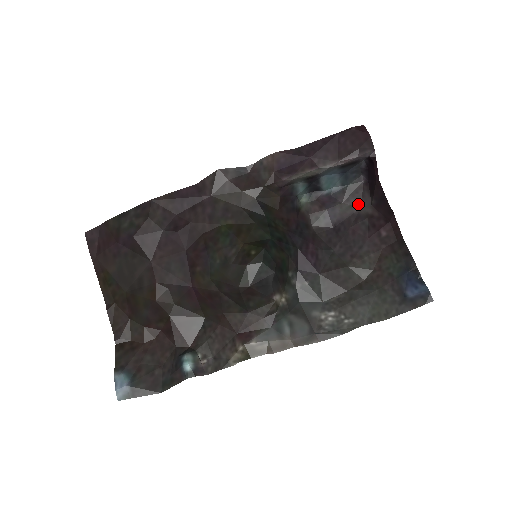
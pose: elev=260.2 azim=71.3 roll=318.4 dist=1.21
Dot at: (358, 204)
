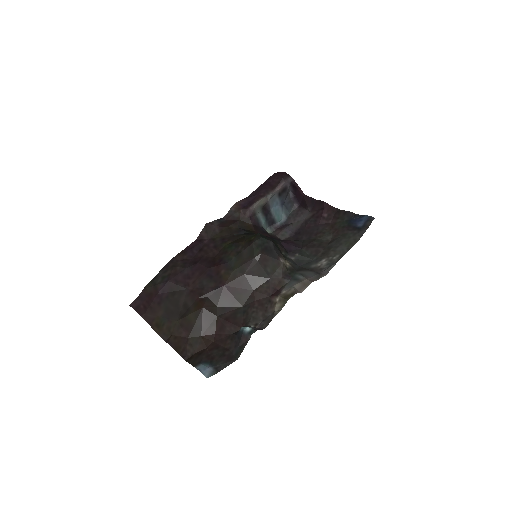
Dot at: (302, 218)
